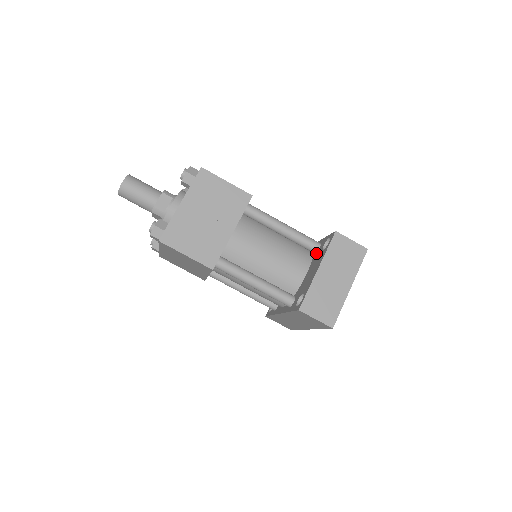
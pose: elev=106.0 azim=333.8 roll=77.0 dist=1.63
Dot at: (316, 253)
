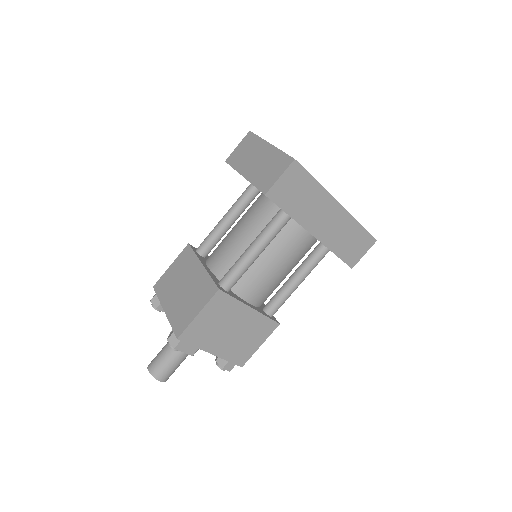
Dot at: (255, 188)
